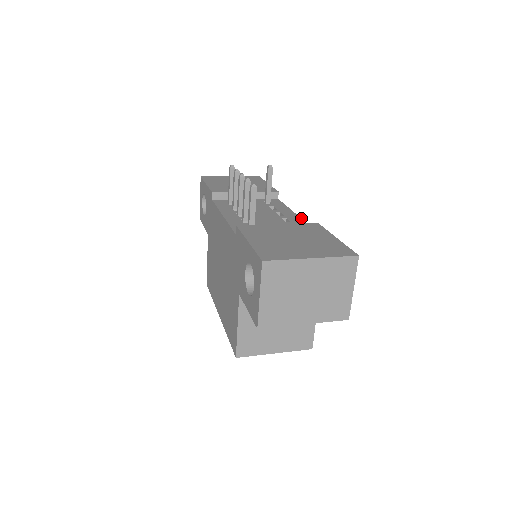
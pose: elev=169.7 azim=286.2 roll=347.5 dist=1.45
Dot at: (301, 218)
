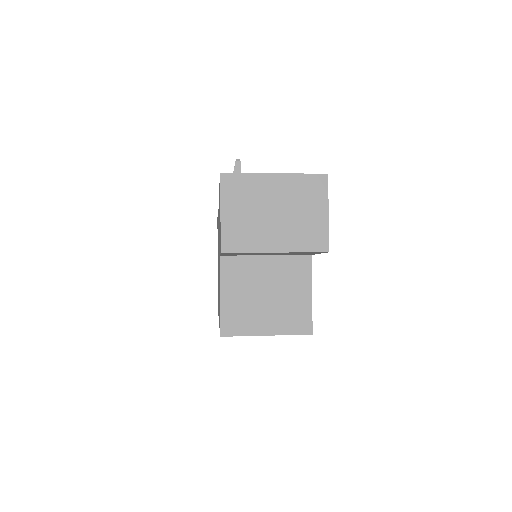
Dot at: occluded
